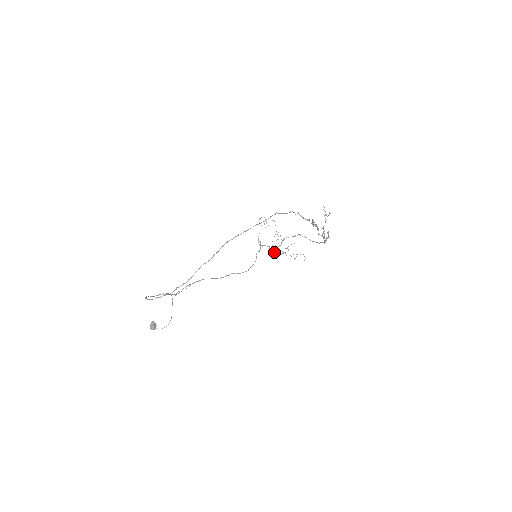
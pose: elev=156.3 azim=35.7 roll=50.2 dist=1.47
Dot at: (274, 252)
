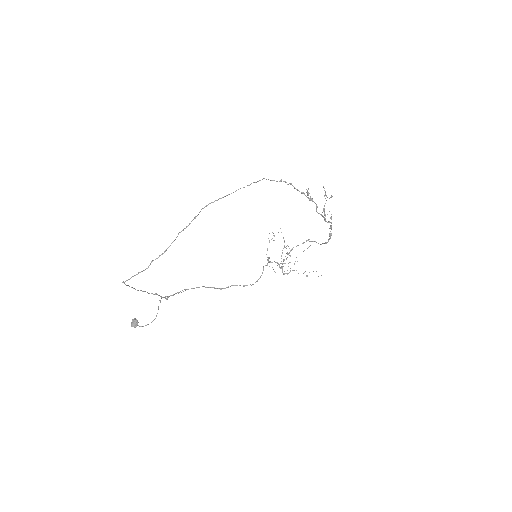
Dot at: (282, 264)
